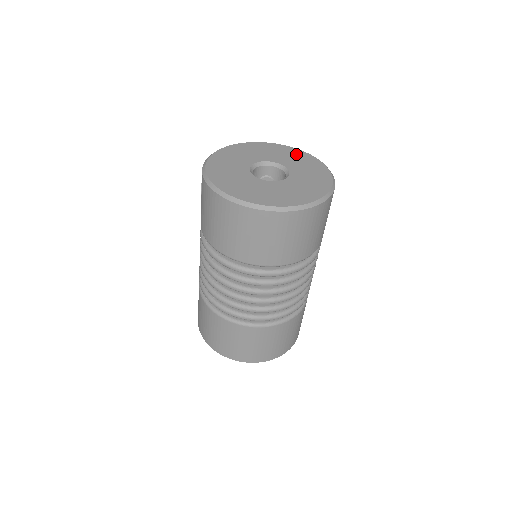
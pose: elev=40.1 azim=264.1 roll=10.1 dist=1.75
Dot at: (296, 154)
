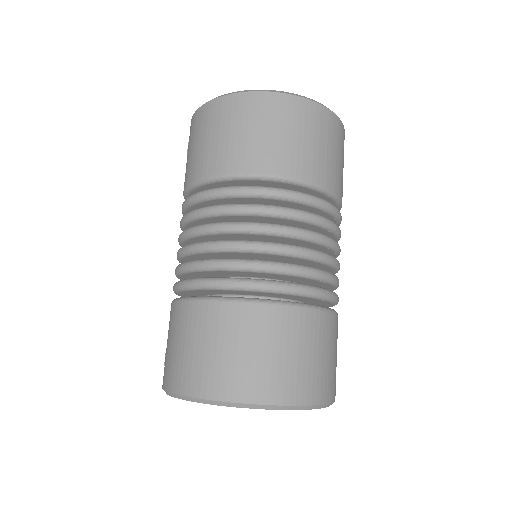
Dot at: occluded
